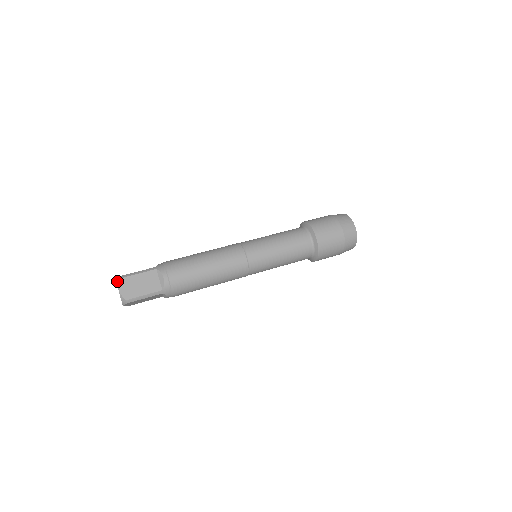
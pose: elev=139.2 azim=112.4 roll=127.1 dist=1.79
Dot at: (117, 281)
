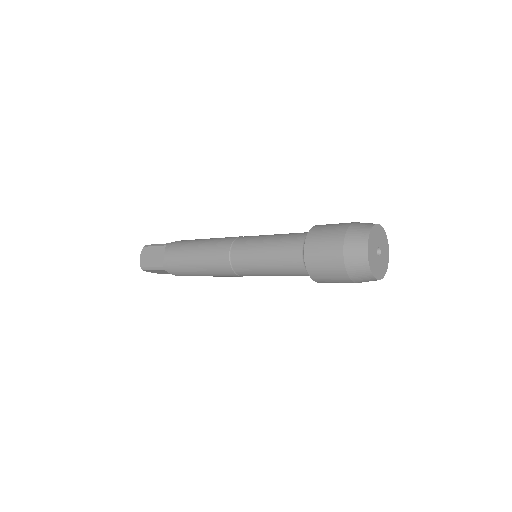
Dot at: (143, 248)
